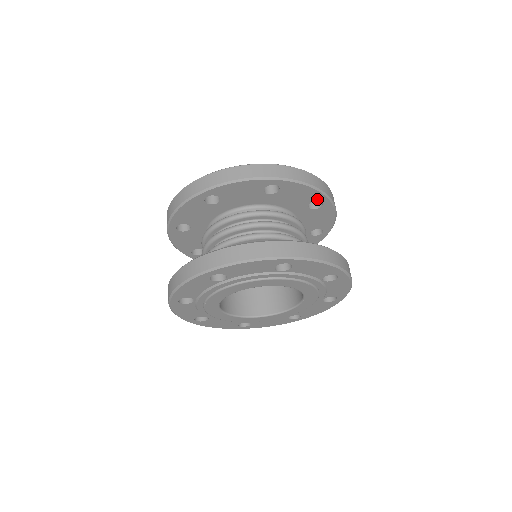
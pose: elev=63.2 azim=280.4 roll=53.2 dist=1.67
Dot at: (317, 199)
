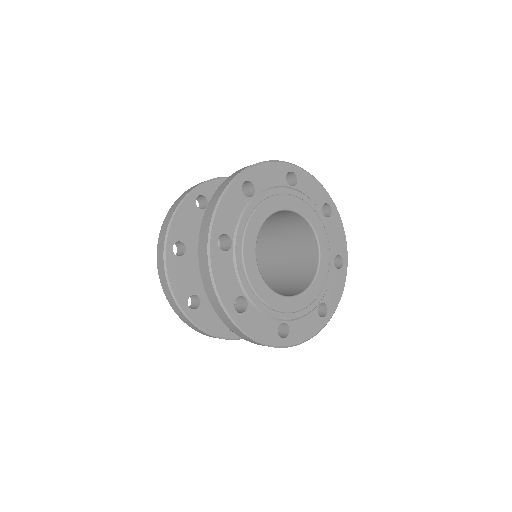
Dot at: occluded
